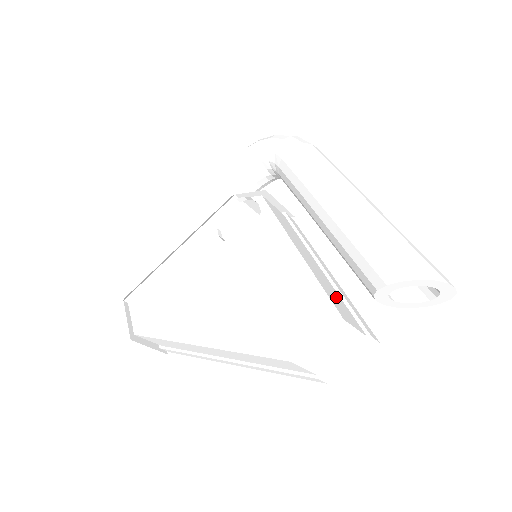
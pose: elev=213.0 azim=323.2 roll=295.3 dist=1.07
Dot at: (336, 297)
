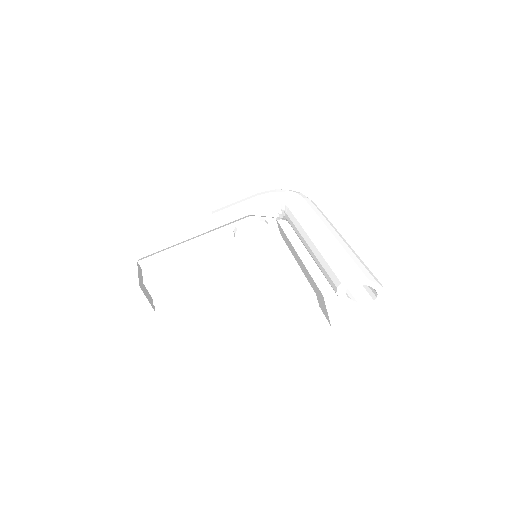
Dot at: occluded
